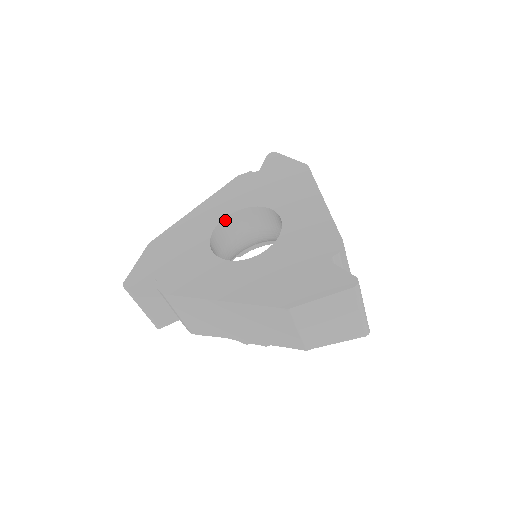
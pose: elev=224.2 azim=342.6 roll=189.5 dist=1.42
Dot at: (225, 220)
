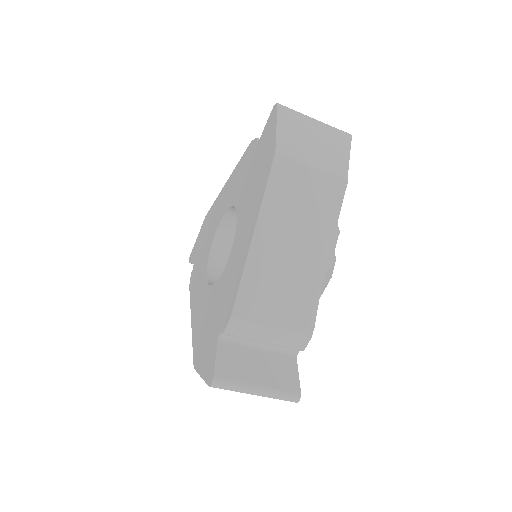
Dot at: (228, 213)
